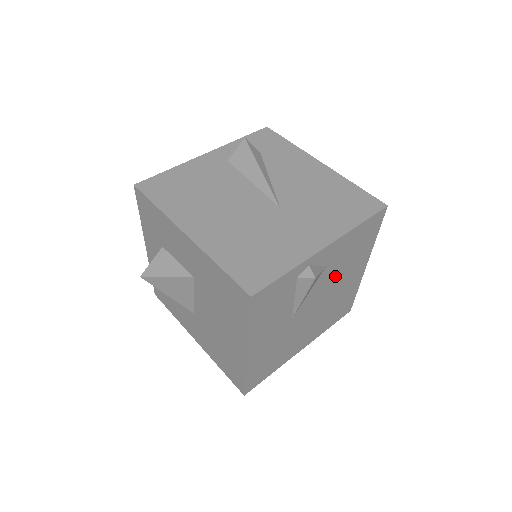
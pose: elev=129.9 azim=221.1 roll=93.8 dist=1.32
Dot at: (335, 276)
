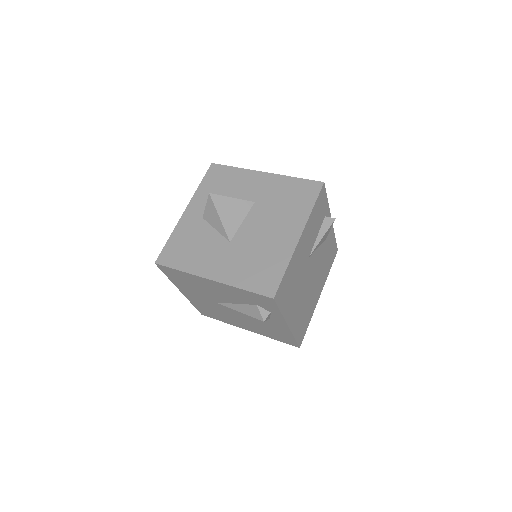
Dot at: (320, 265)
